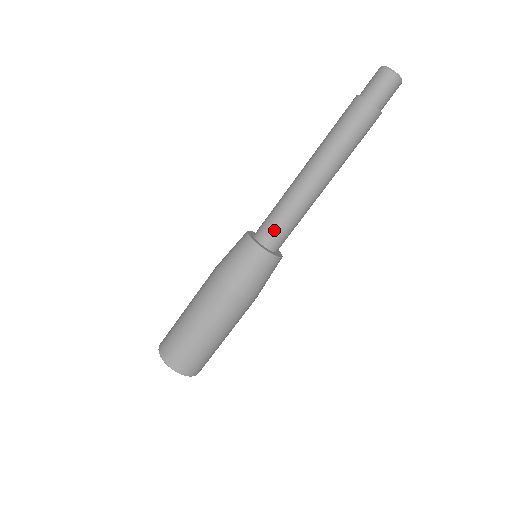
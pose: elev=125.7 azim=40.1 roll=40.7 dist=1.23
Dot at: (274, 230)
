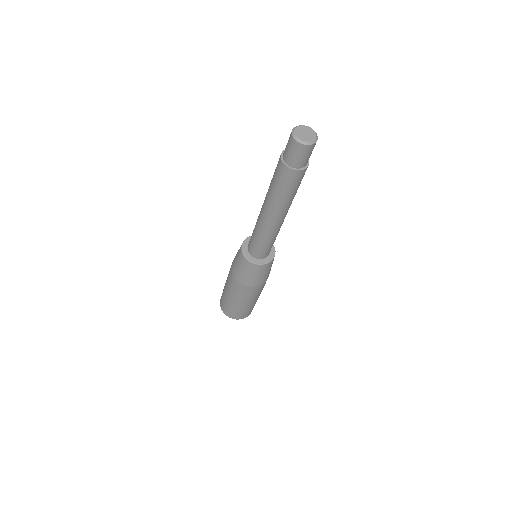
Dot at: (264, 251)
